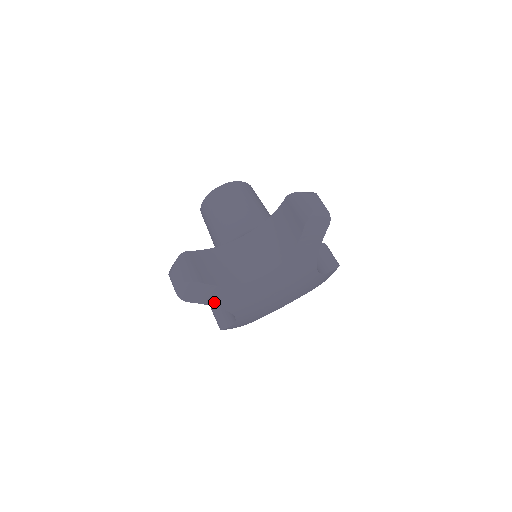
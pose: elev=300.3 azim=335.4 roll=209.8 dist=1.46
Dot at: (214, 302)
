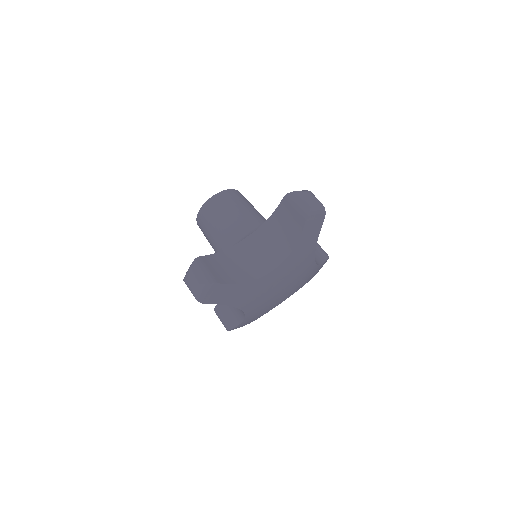
Dot at: (229, 301)
